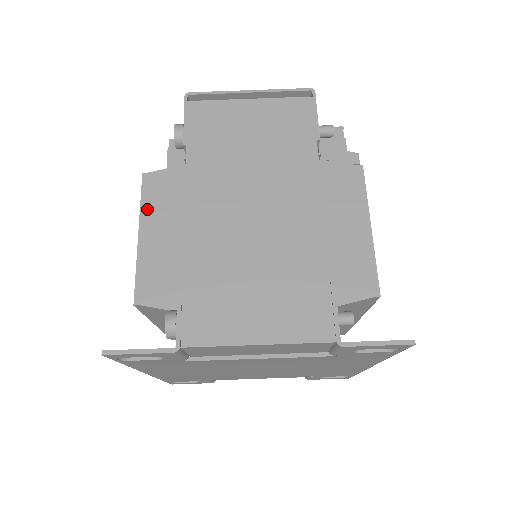
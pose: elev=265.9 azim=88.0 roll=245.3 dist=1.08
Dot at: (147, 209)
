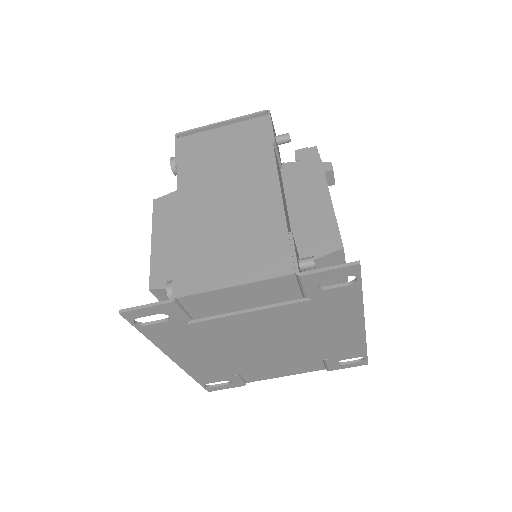
Dot at: (157, 222)
